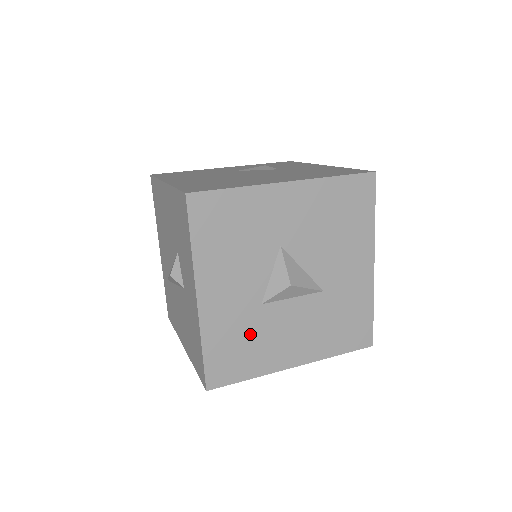
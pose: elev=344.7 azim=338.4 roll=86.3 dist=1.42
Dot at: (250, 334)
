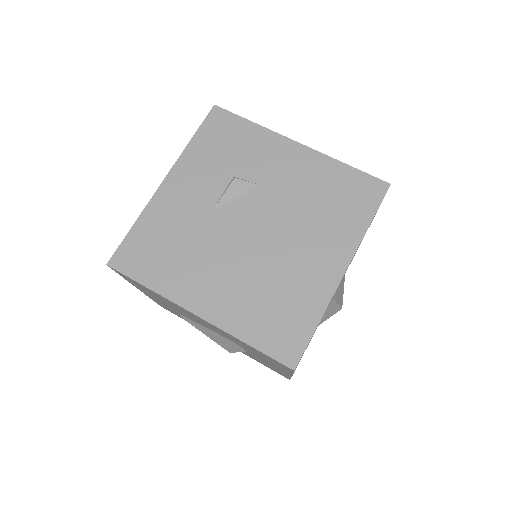
Dot at: occluded
